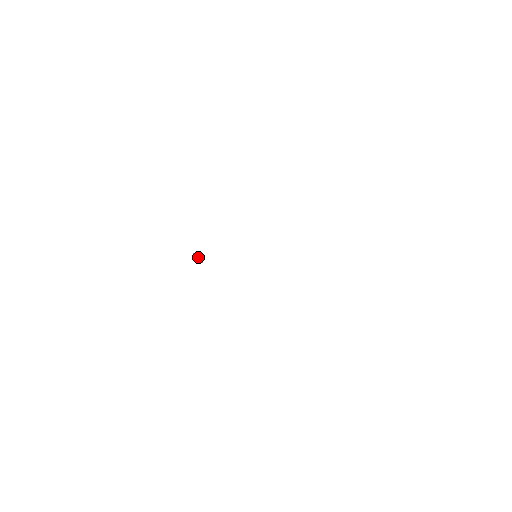
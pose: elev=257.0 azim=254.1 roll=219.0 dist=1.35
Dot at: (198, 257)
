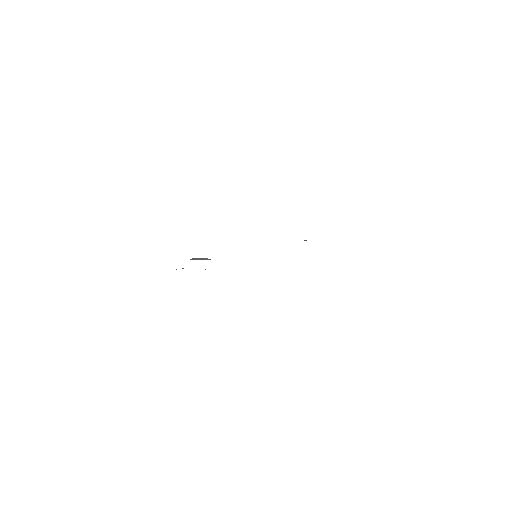
Dot at: occluded
